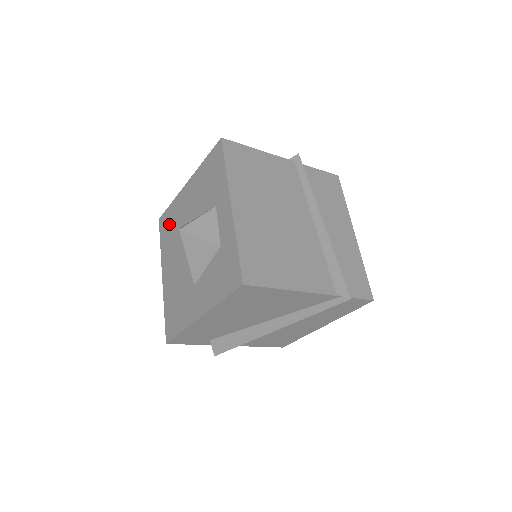
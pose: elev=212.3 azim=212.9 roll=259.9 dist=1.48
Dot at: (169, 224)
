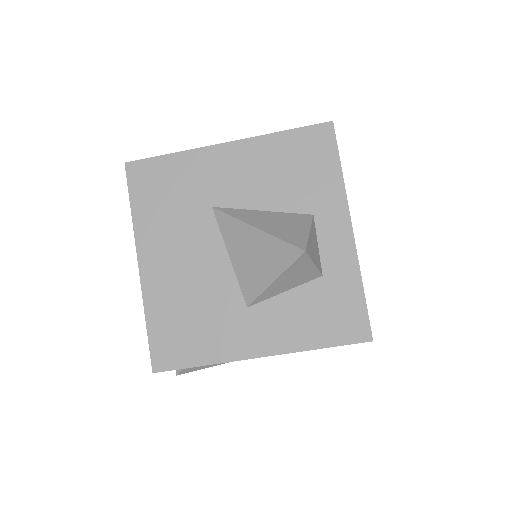
Dot at: (165, 186)
